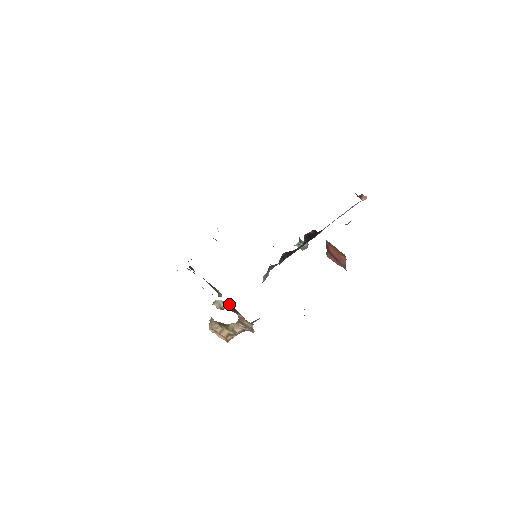
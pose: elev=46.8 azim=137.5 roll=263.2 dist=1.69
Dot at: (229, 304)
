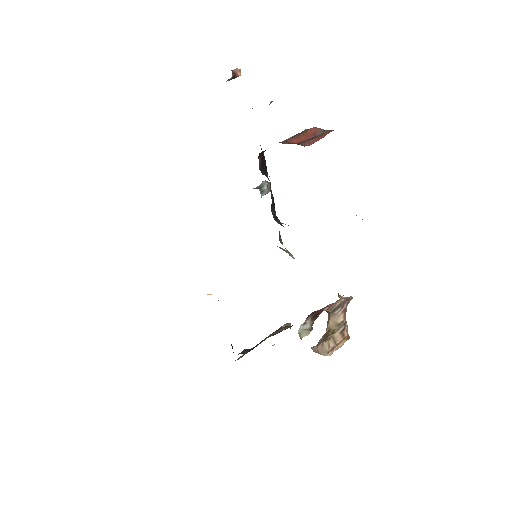
Dot at: (309, 317)
